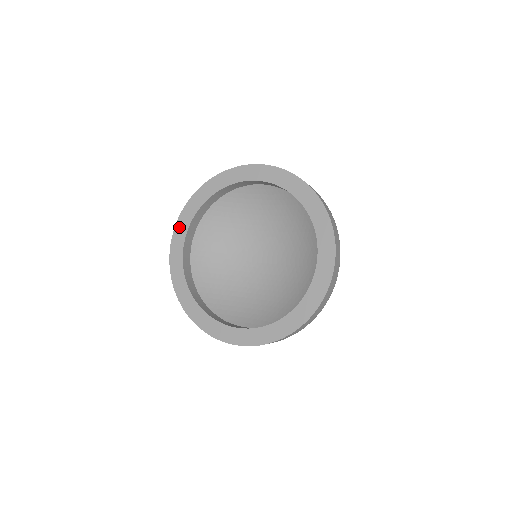
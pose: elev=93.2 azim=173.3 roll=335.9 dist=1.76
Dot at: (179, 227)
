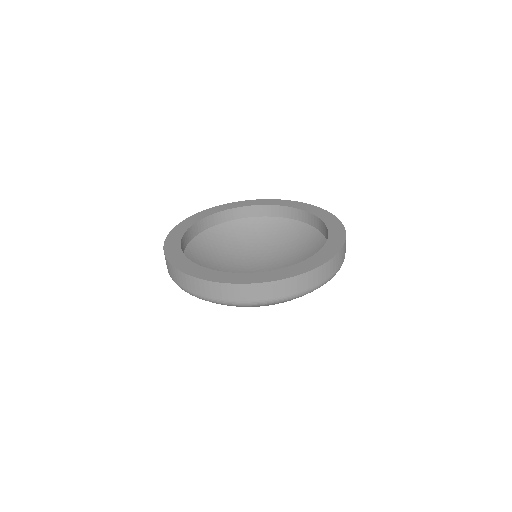
Dot at: (243, 202)
